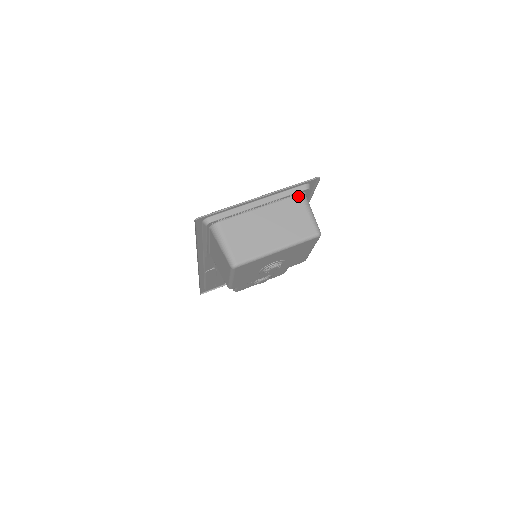
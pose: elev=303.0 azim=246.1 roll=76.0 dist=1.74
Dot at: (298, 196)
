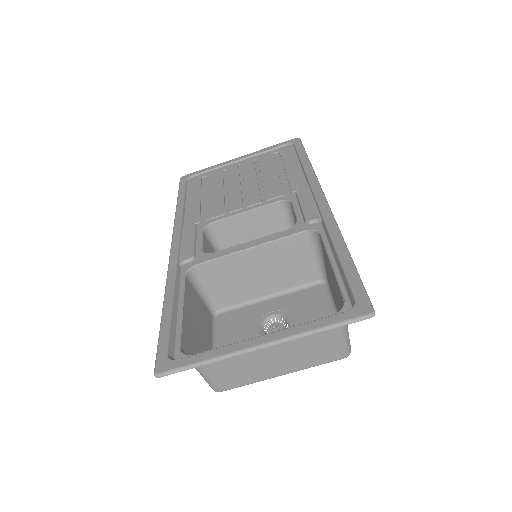
Dot at: occluded
